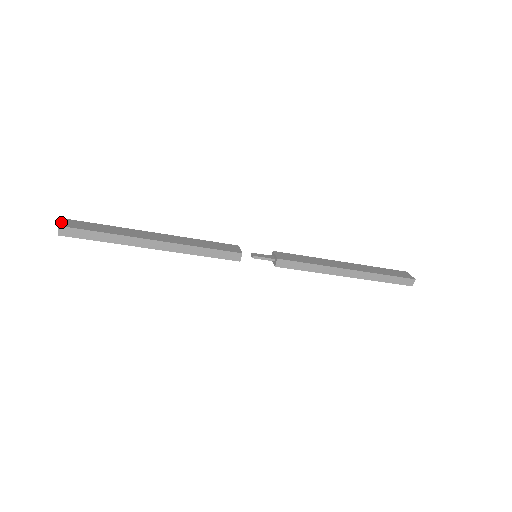
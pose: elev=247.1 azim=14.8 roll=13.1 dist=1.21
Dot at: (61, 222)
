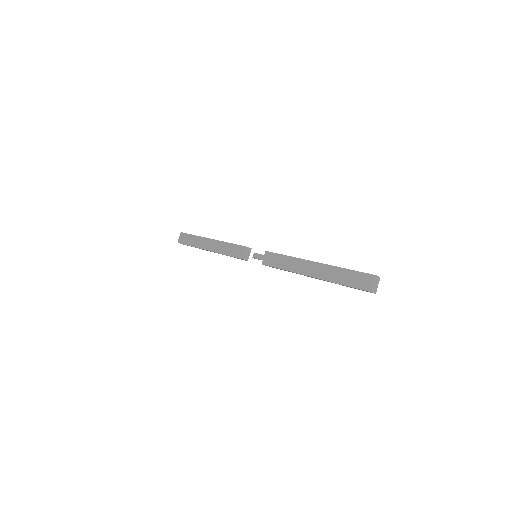
Dot at: (179, 238)
